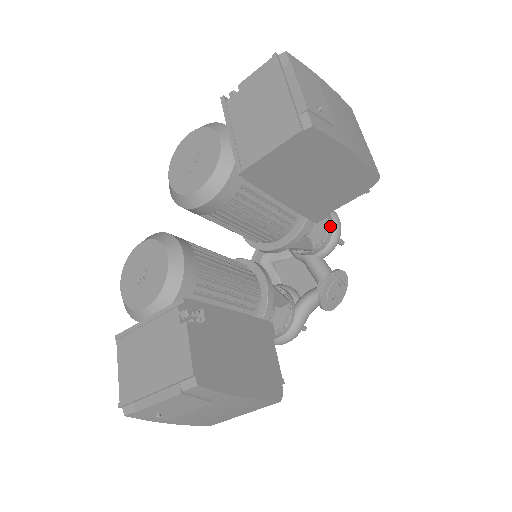
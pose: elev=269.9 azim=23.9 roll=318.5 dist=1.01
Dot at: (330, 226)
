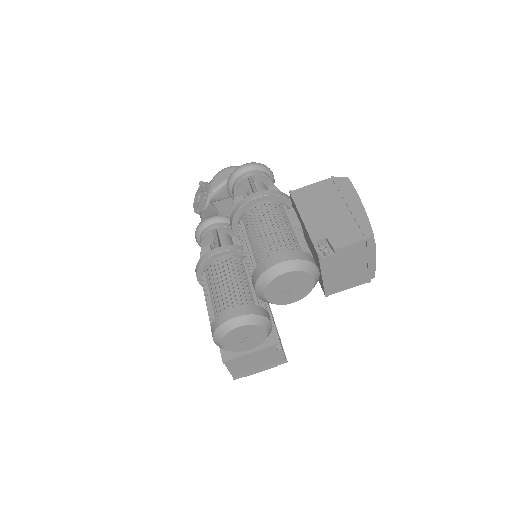
Dot at: occluded
